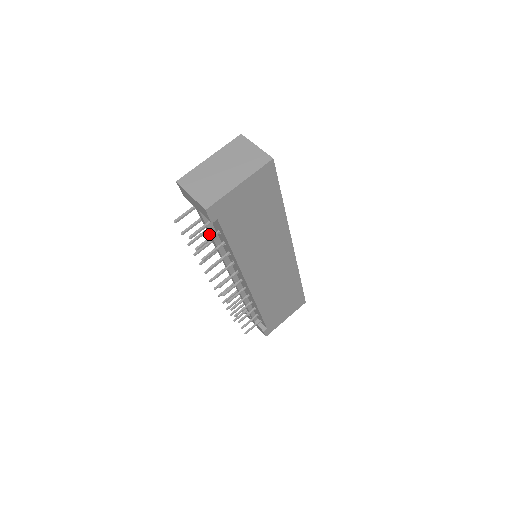
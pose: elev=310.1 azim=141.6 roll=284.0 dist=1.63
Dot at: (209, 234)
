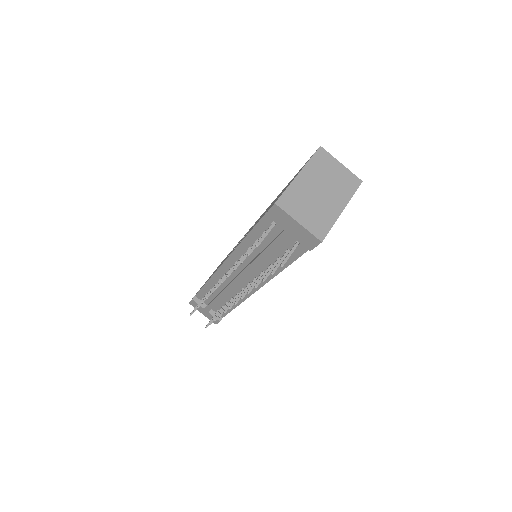
Dot at: (266, 251)
